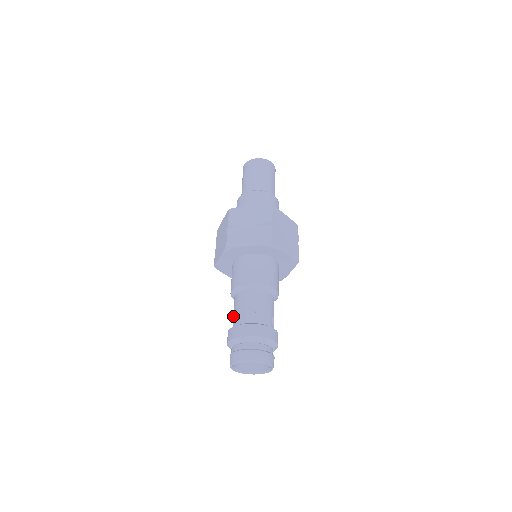
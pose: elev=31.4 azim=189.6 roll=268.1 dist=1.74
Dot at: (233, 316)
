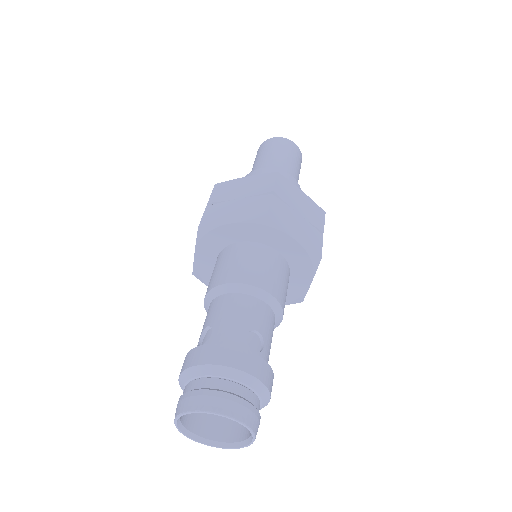
Dot at: (217, 324)
